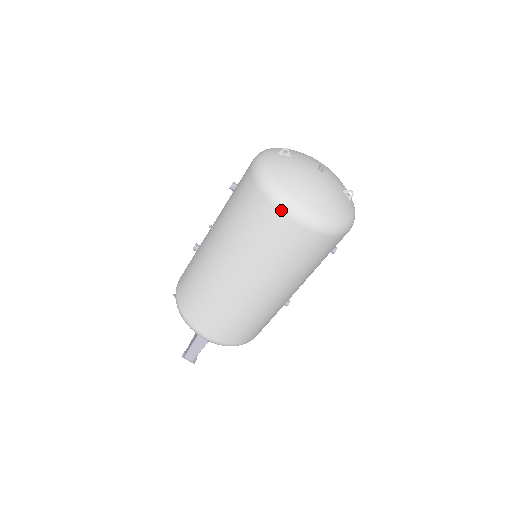
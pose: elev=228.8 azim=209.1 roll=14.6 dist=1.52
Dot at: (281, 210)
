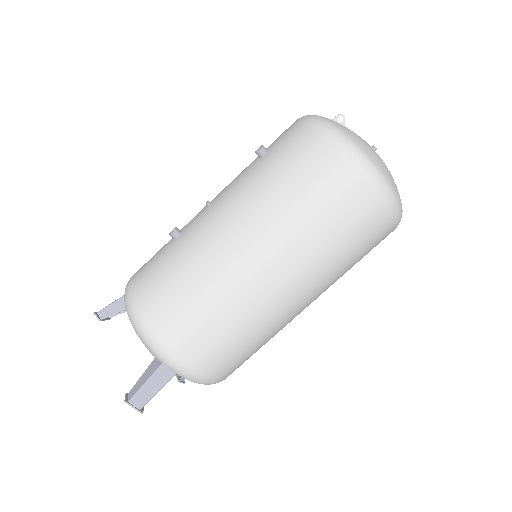
Dot at: (361, 174)
